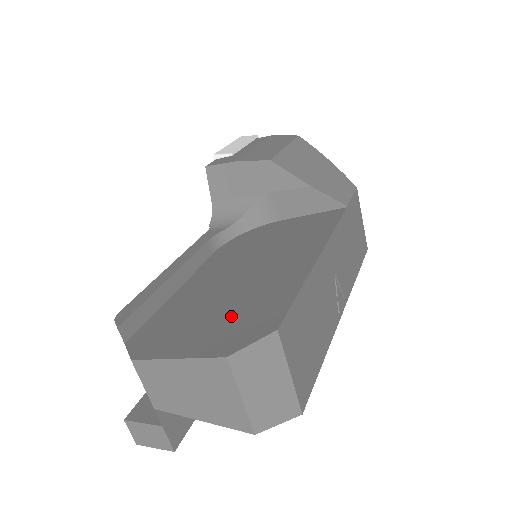
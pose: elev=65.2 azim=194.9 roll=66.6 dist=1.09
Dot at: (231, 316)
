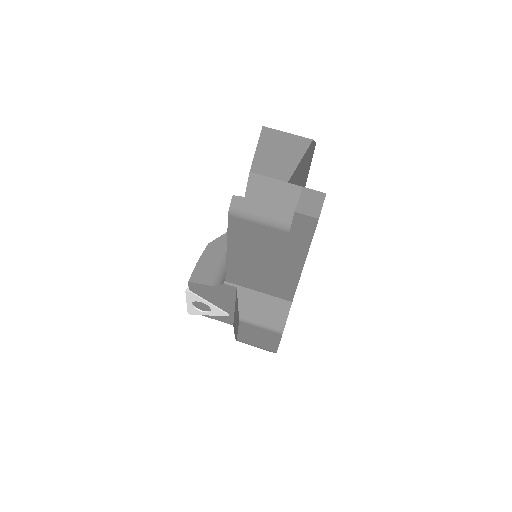
Dot at: occluded
